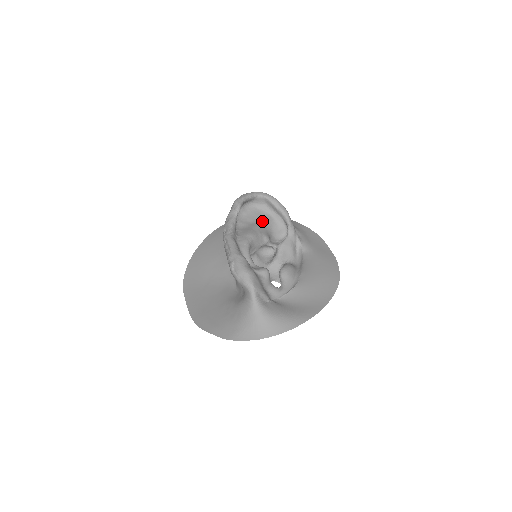
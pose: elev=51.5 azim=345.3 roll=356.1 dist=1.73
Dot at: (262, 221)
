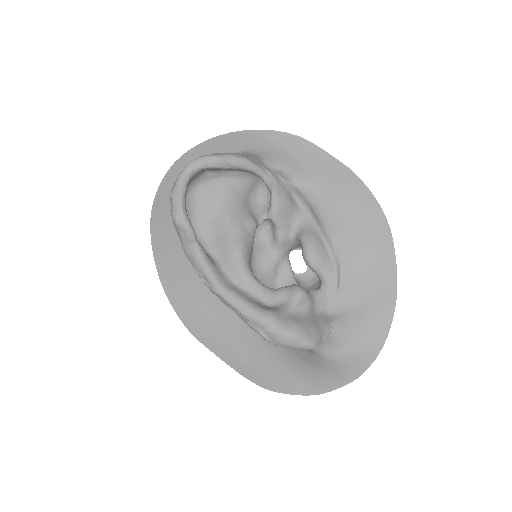
Dot at: (224, 201)
